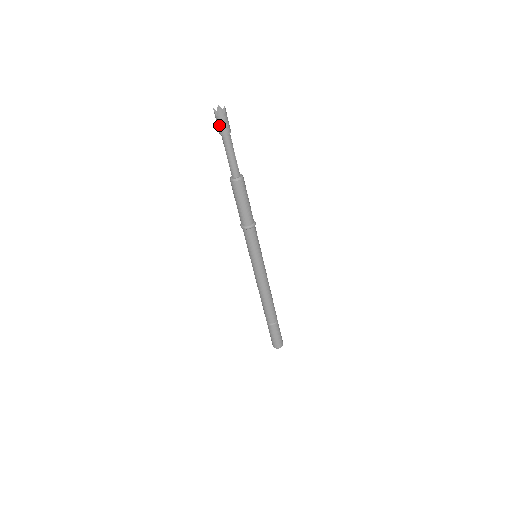
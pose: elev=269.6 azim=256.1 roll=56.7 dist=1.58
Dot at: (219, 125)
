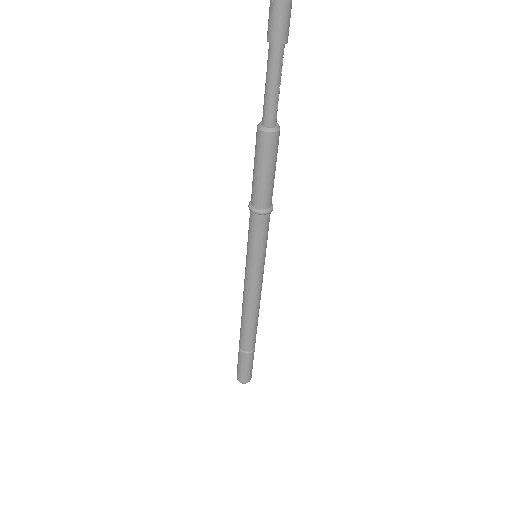
Dot at: (270, 21)
